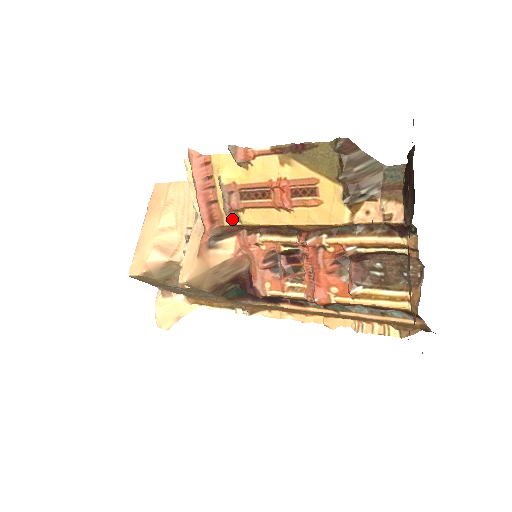
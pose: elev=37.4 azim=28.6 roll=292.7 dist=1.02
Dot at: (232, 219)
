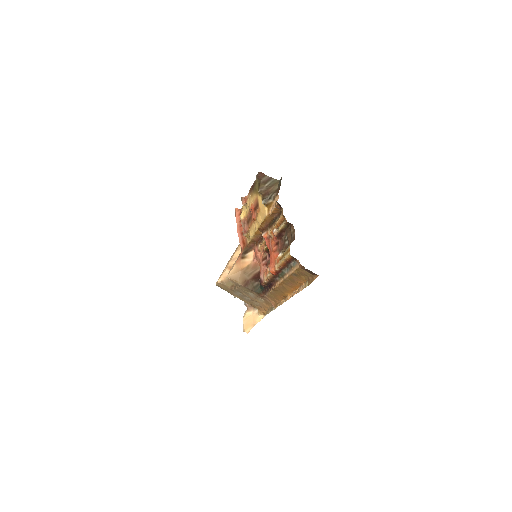
Dot at: (249, 239)
